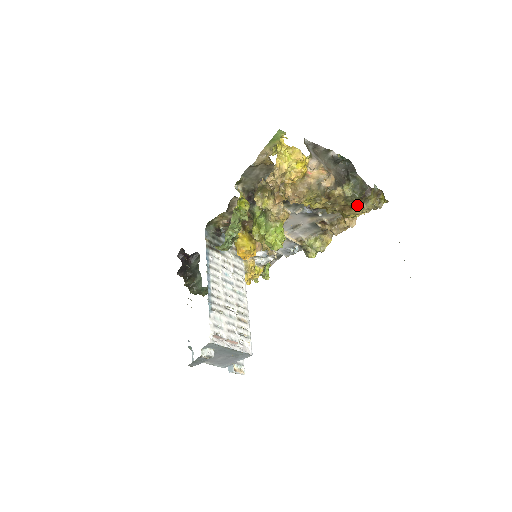
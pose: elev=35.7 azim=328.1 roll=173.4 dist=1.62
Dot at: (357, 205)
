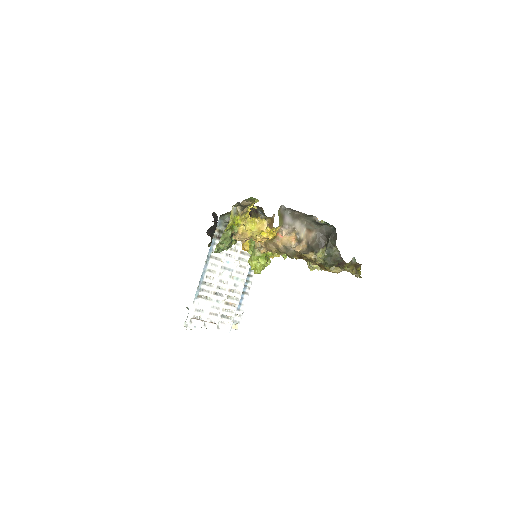
Dot at: occluded
